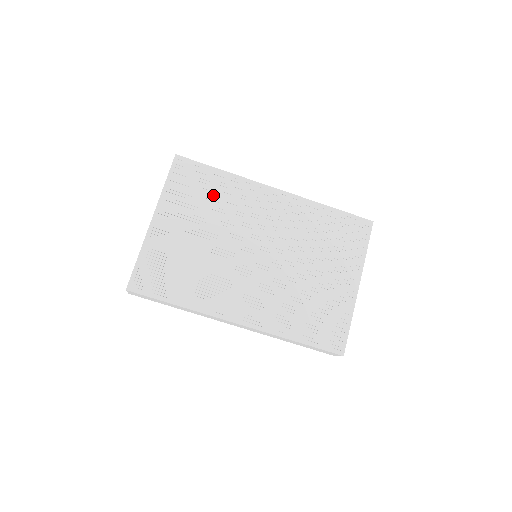
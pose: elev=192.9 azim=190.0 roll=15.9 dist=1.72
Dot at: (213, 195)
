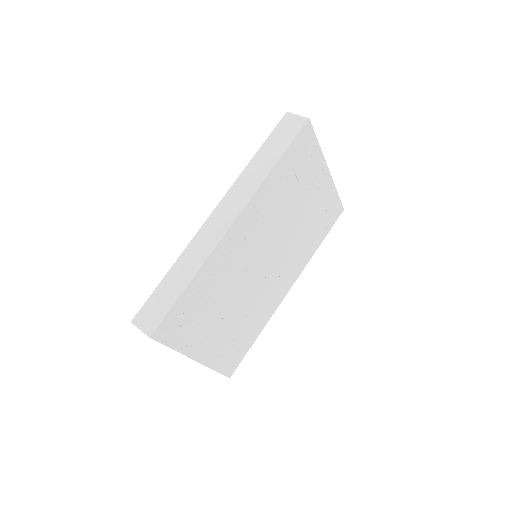
Dot at: (206, 298)
